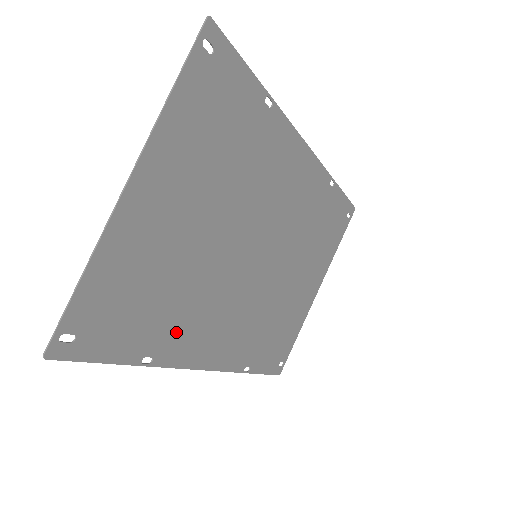
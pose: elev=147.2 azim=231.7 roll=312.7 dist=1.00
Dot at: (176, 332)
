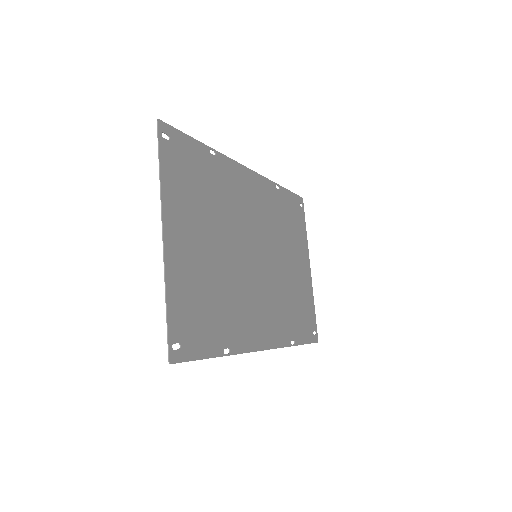
Dot at: (234, 326)
